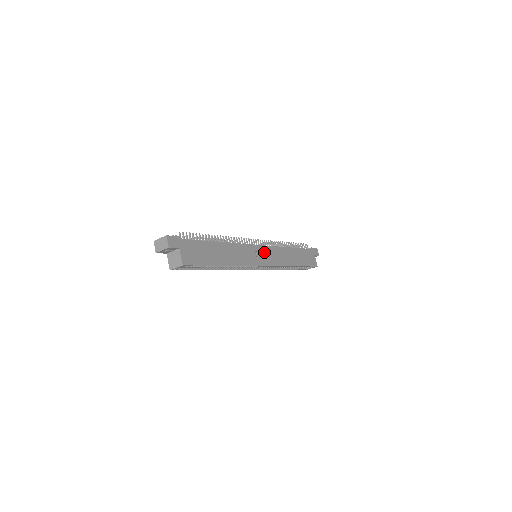
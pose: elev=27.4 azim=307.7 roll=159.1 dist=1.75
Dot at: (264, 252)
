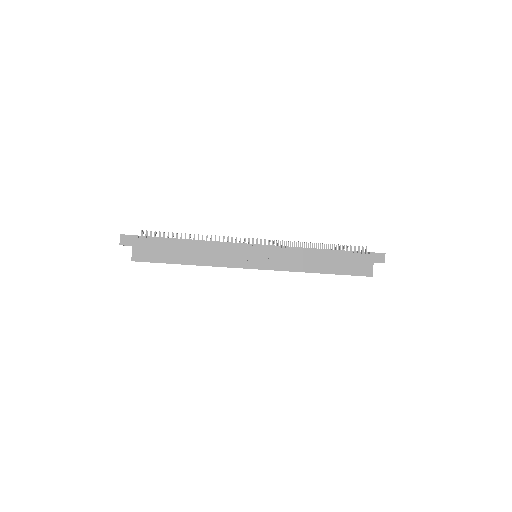
Dot at: (263, 254)
